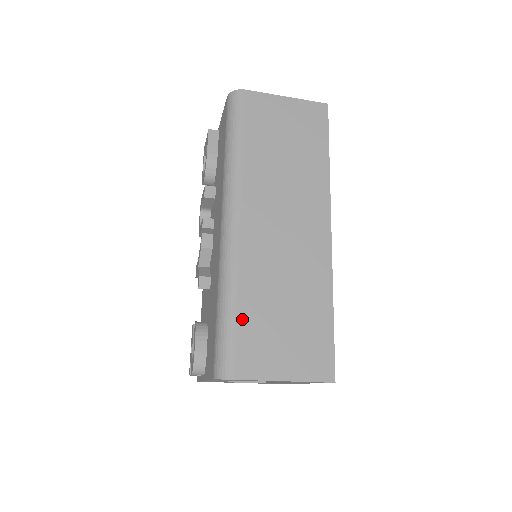
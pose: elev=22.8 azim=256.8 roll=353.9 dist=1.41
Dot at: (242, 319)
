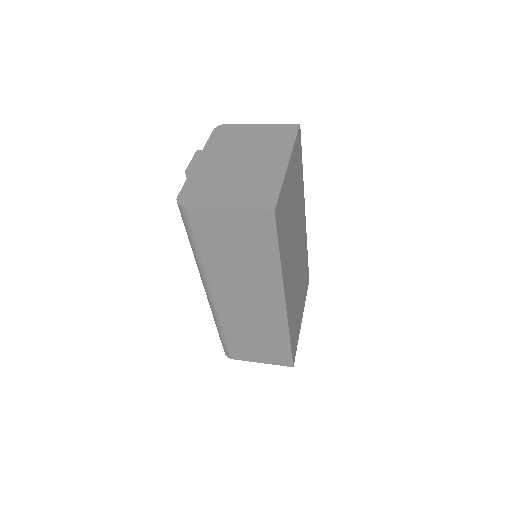
Dot at: (230, 340)
